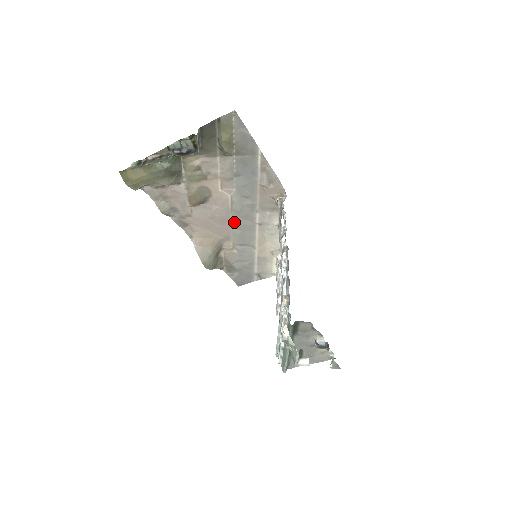
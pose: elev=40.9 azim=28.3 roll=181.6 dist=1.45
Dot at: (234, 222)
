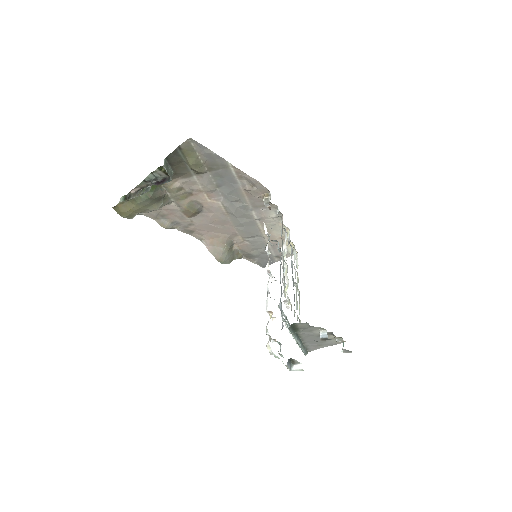
Dot at: (234, 222)
